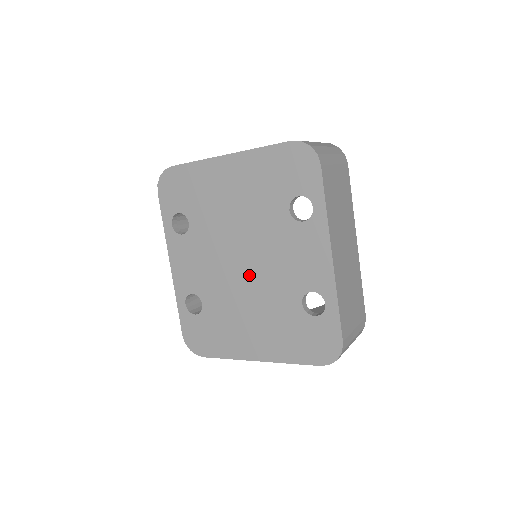
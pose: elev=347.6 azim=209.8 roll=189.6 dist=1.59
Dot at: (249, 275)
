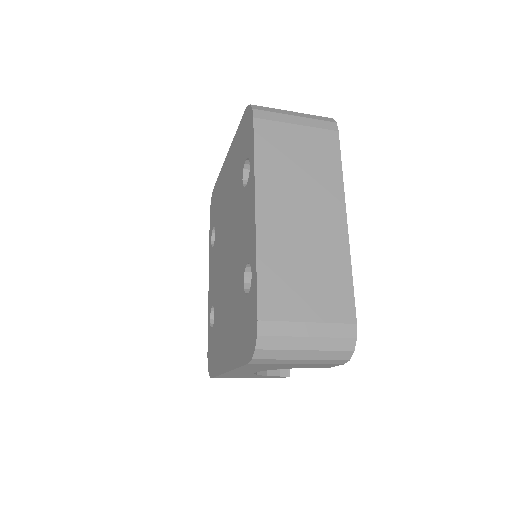
Dot at: (228, 267)
